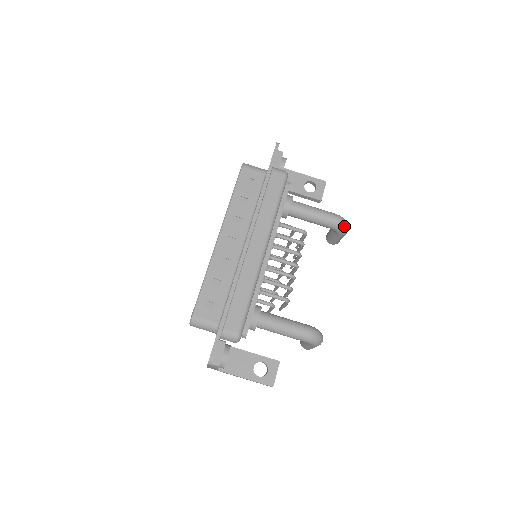
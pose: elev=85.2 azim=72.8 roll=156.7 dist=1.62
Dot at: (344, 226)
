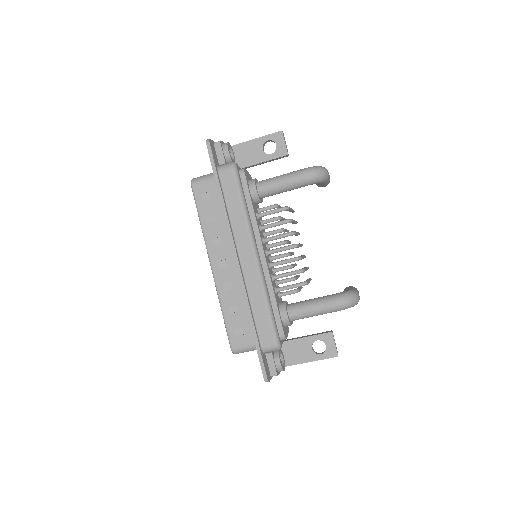
Dot at: (320, 176)
